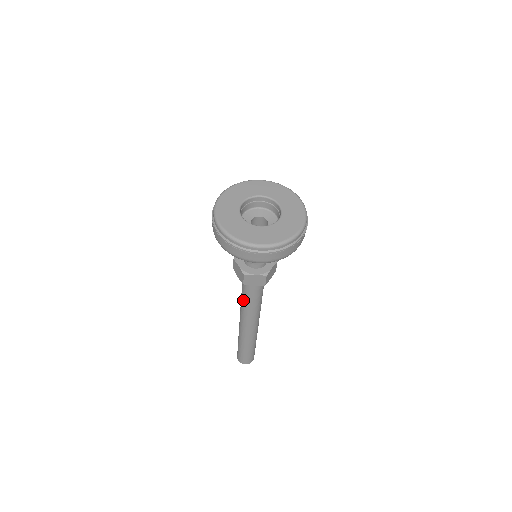
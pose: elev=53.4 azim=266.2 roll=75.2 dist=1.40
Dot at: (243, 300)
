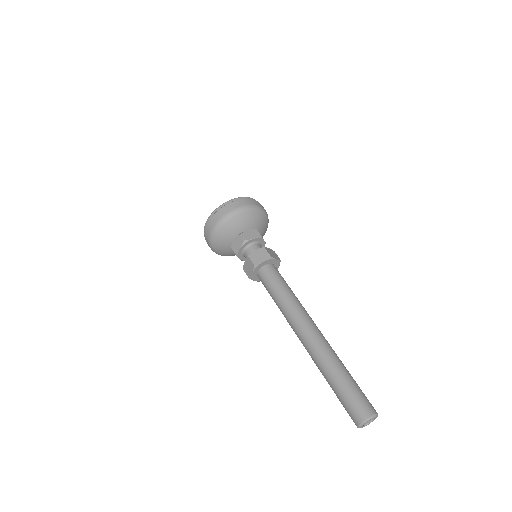
Dot at: (277, 301)
